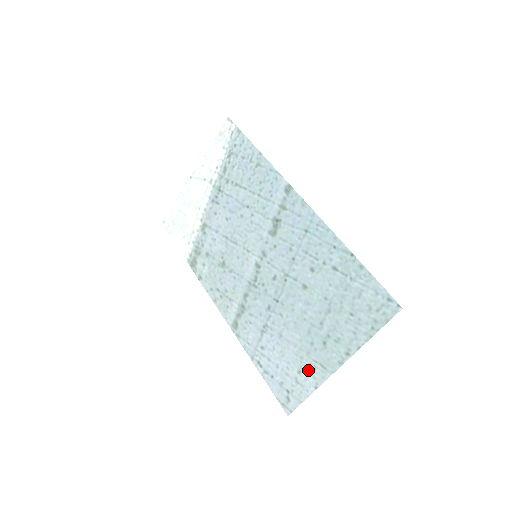
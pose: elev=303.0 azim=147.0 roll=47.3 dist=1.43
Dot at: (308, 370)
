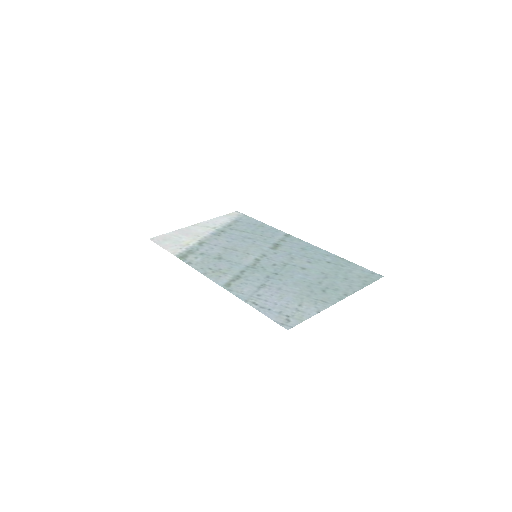
Dot at: (309, 304)
